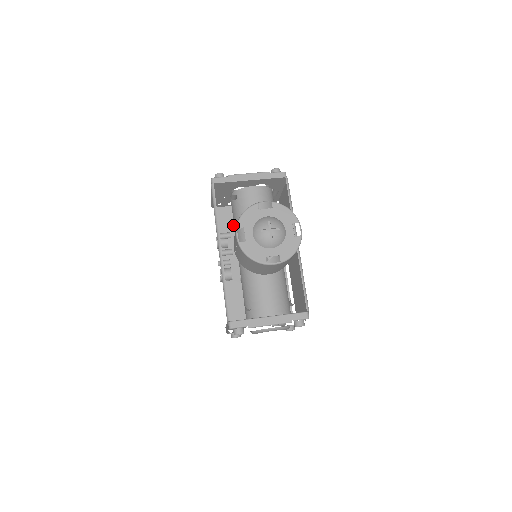
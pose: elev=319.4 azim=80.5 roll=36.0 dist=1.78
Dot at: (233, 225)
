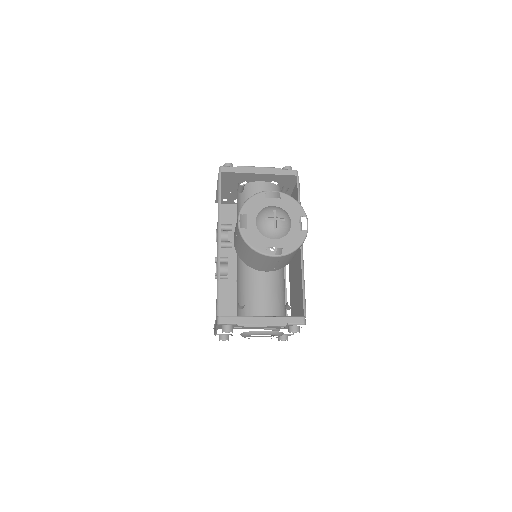
Dot at: occluded
